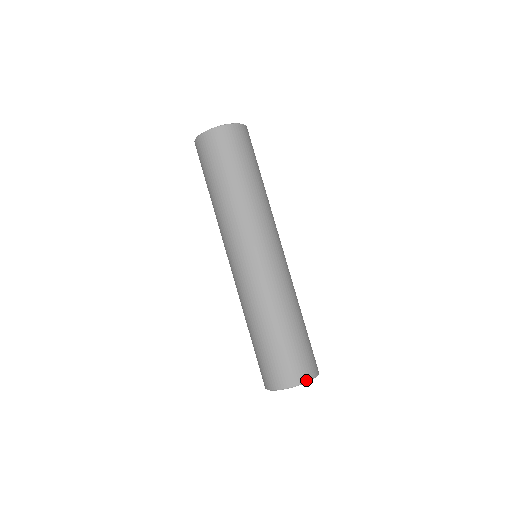
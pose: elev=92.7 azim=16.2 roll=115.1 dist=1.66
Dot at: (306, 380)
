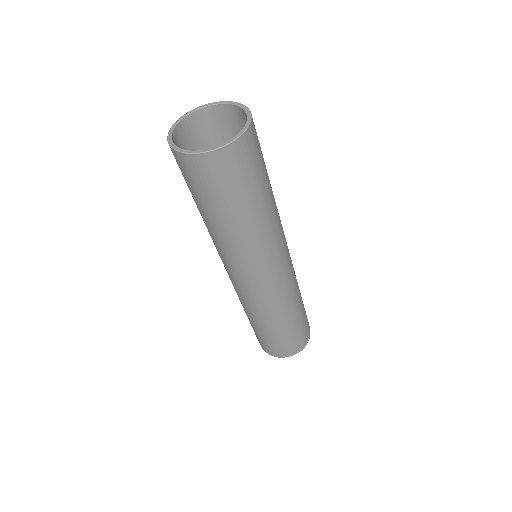
Dot at: occluded
